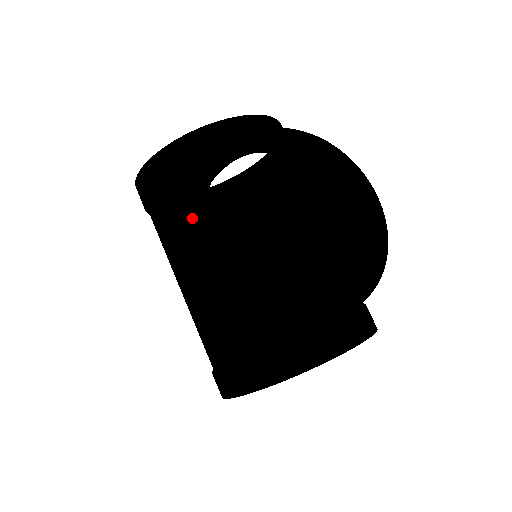
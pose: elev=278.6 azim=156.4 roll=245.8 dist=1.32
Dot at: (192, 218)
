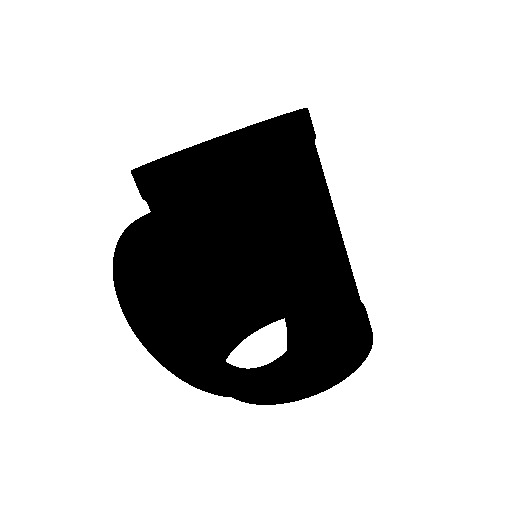
Dot at: (152, 250)
